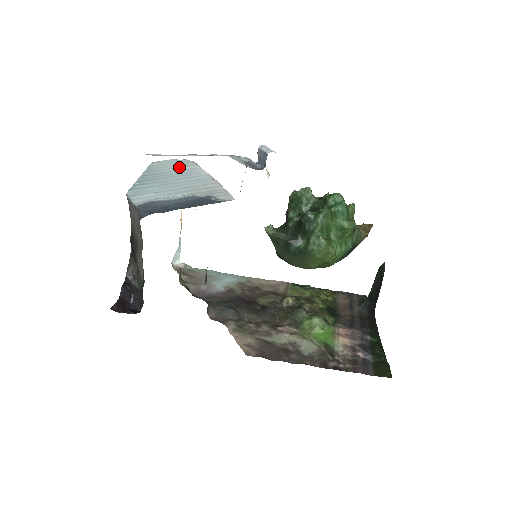
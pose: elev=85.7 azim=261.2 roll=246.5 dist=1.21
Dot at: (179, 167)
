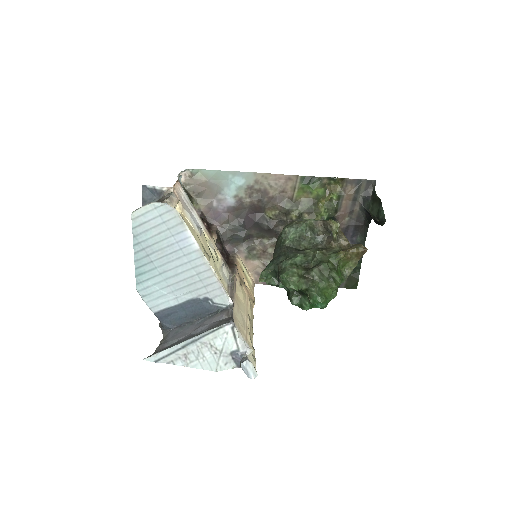
Dot at: (164, 231)
